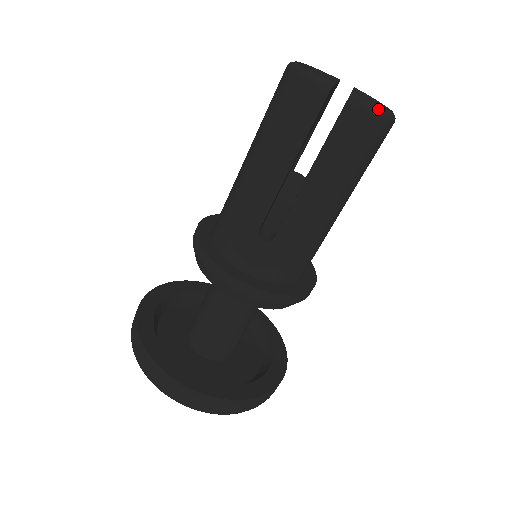
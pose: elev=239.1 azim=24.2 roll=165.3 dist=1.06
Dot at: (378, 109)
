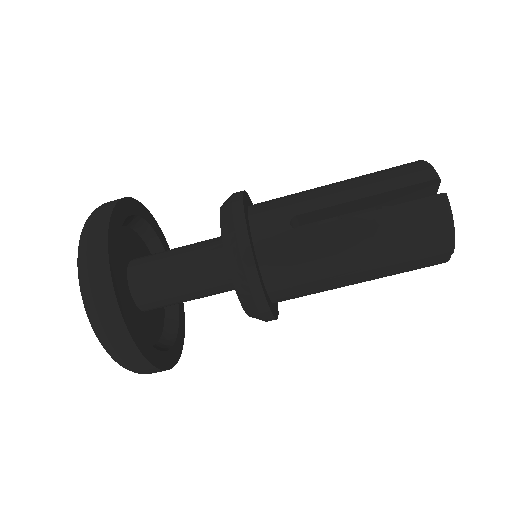
Dot at: occluded
